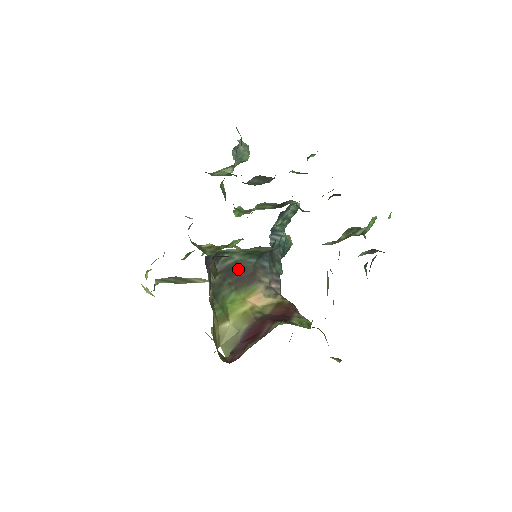
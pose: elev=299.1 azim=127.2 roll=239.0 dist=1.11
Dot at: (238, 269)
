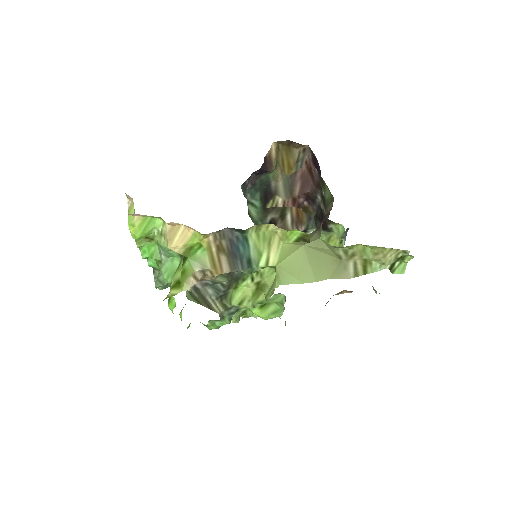
Dot at: occluded
